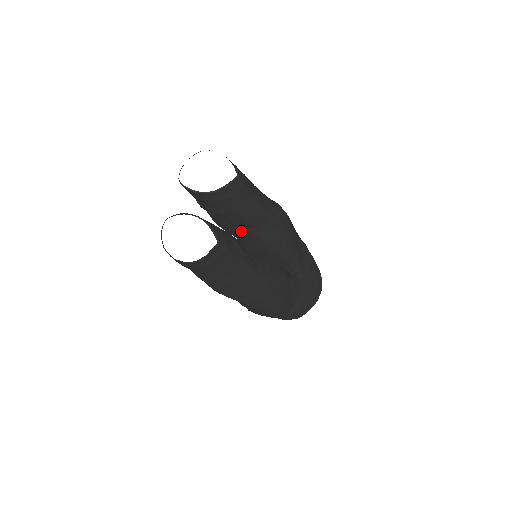
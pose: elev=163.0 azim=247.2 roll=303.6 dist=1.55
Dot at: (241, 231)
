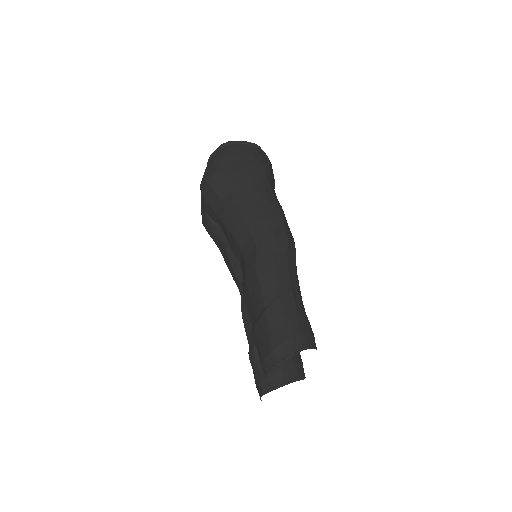
Dot at: occluded
